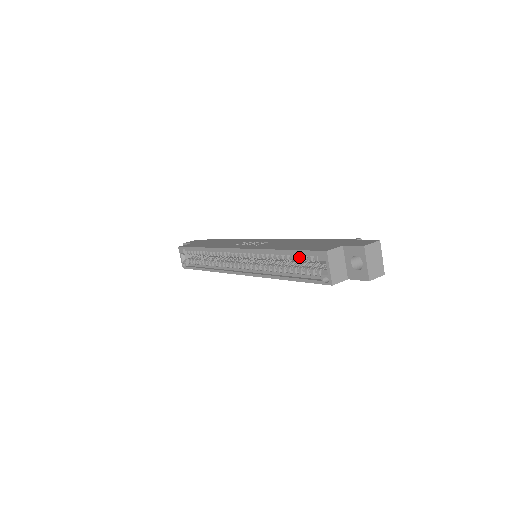
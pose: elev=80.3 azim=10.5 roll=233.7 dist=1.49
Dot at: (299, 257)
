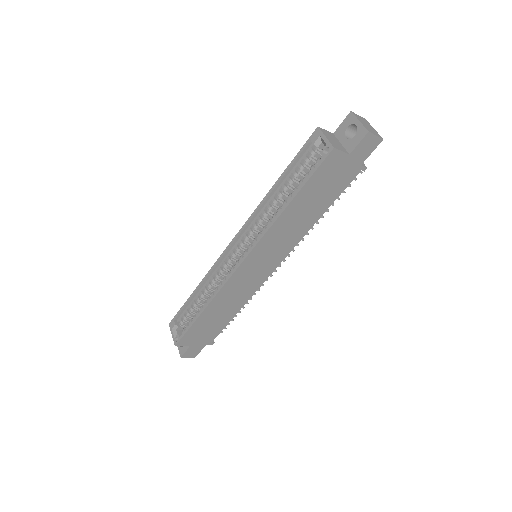
Dot at: (296, 172)
